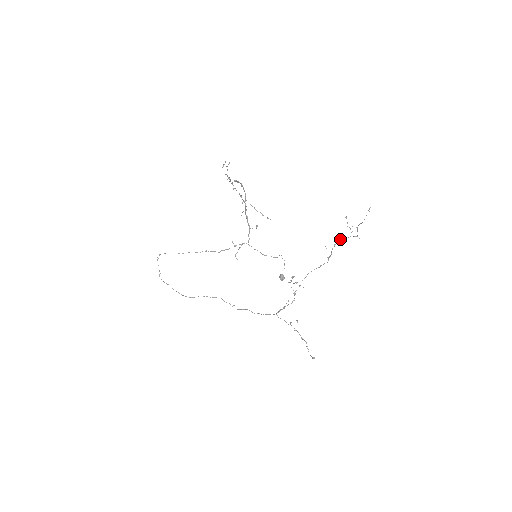
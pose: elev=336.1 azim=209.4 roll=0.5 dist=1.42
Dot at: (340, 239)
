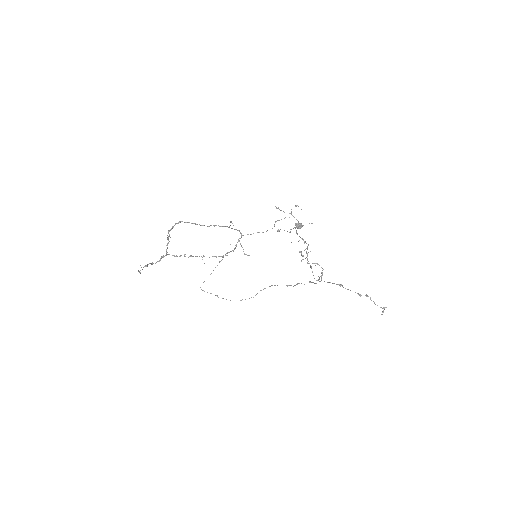
Dot at: occluded
